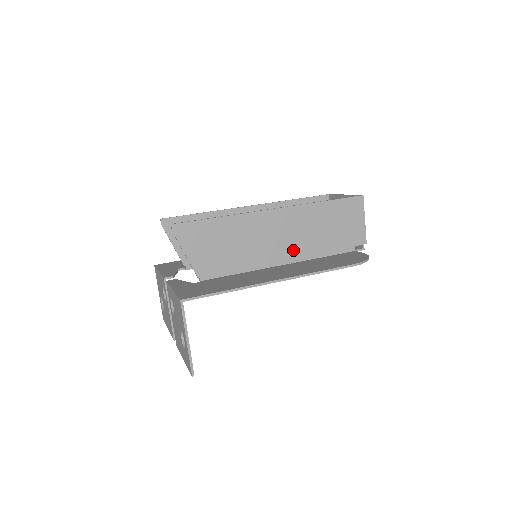
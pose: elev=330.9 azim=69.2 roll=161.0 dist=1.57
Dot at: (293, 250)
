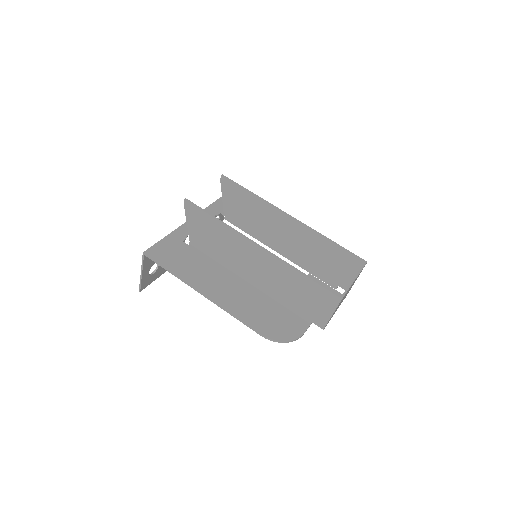
Dot at: (261, 281)
